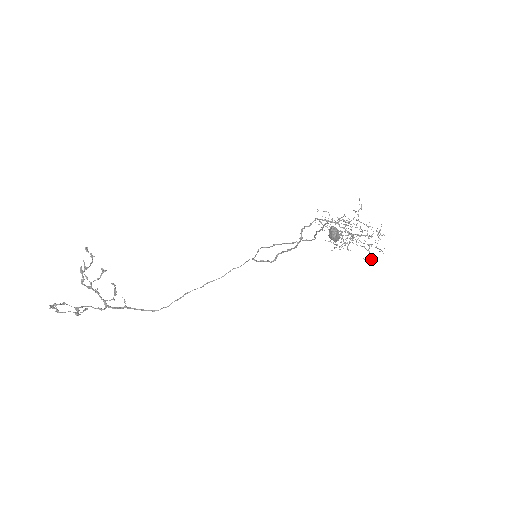
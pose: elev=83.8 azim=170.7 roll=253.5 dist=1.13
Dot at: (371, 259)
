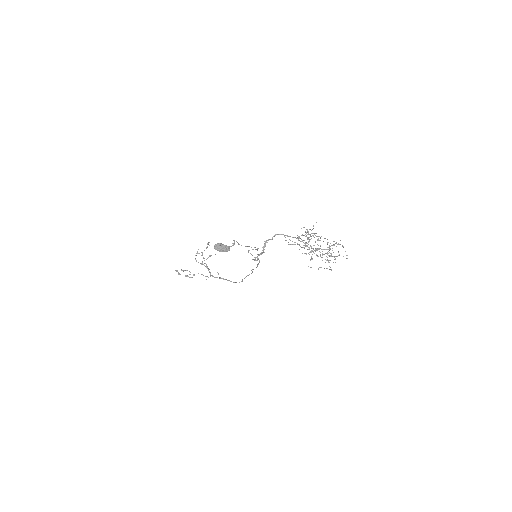
Dot at: occluded
